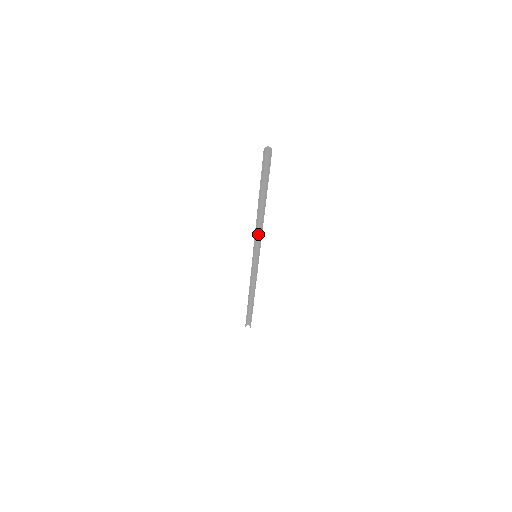
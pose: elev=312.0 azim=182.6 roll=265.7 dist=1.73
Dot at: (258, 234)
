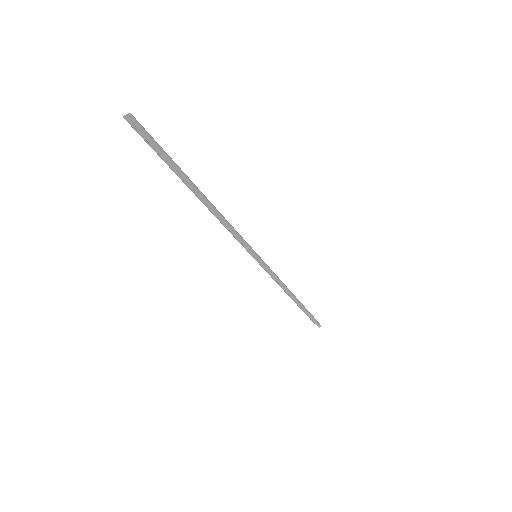
Dot at: (236, 231)
